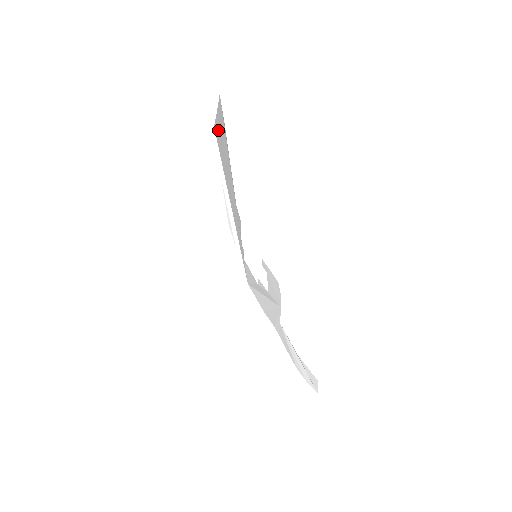
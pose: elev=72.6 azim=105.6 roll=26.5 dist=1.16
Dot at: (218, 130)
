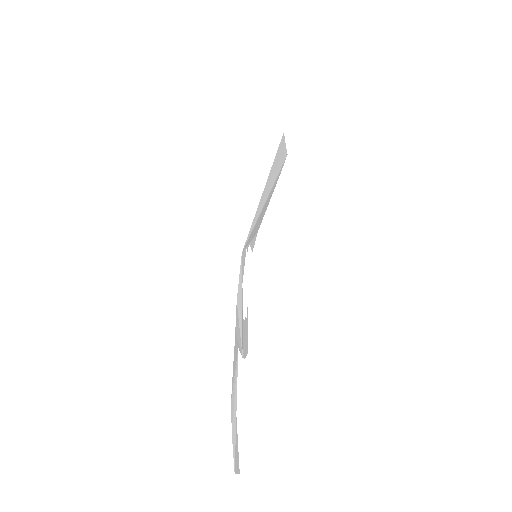
Dot at: (282, 145)
